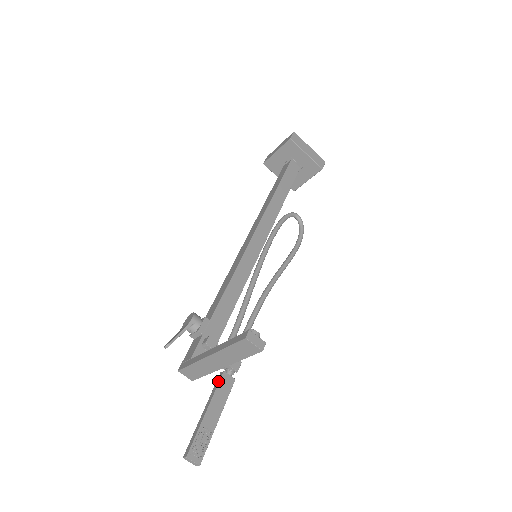
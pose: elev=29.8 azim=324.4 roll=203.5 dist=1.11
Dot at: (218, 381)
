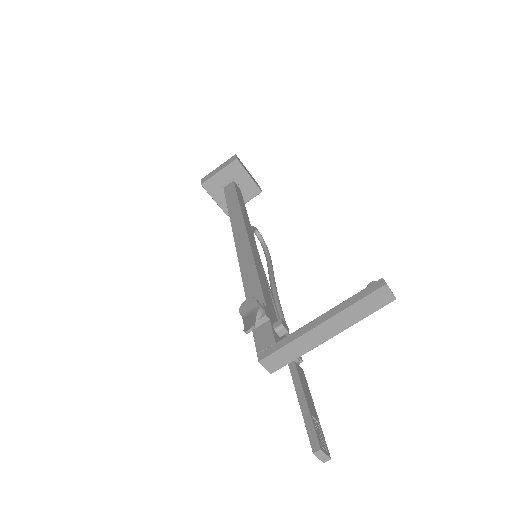
Dot at: (295, 371)
